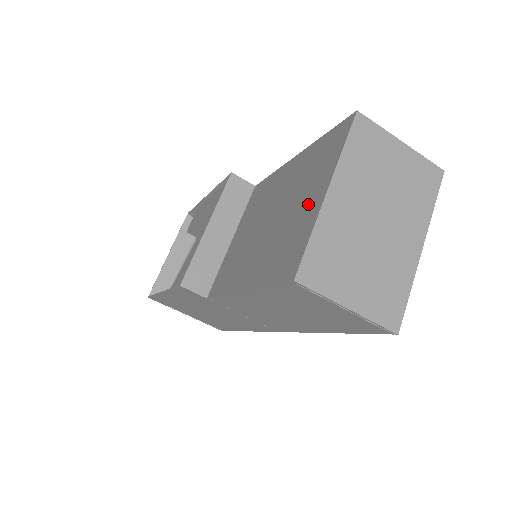
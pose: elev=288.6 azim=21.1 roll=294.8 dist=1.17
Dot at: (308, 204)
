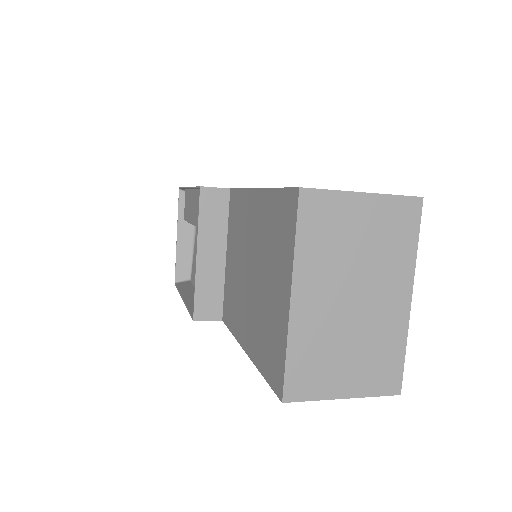
Dot at: (277, 298)
